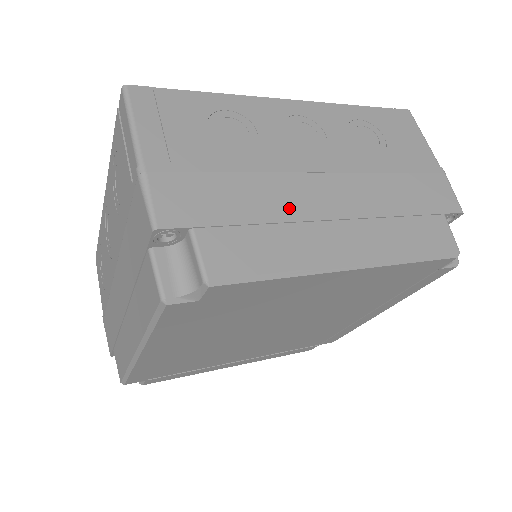
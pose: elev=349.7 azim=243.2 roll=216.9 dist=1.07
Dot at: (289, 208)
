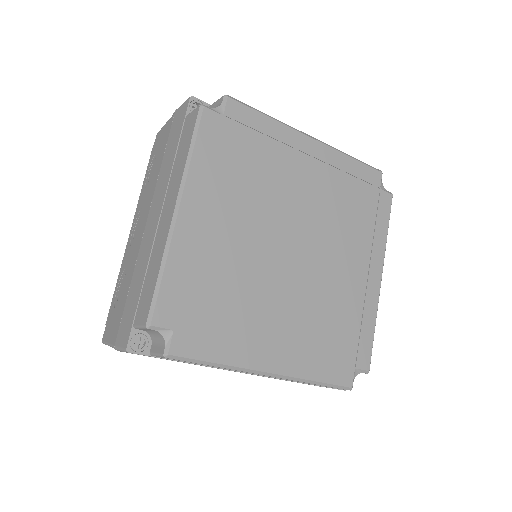
Dot at: occluded
